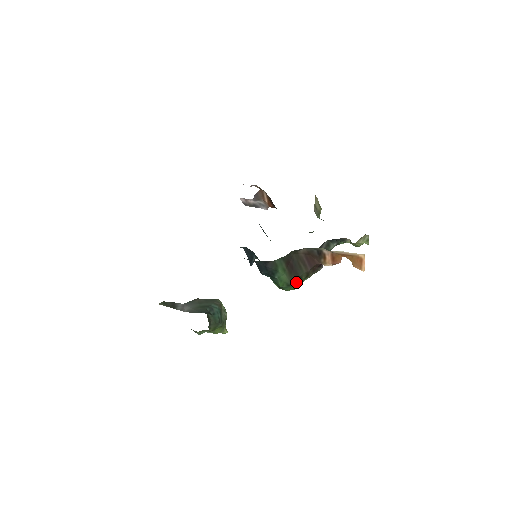
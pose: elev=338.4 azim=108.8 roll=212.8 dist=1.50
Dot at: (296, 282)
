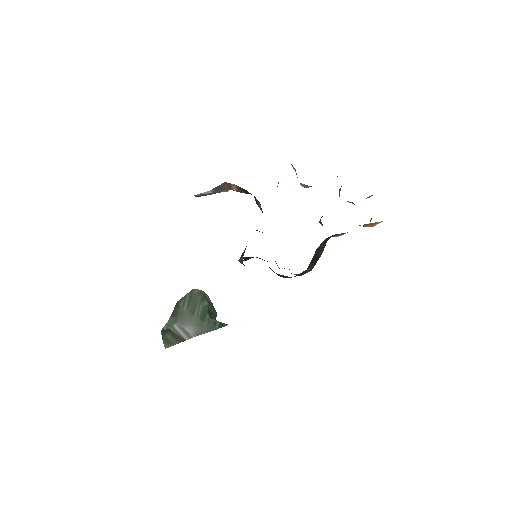
Dot at: occluded
